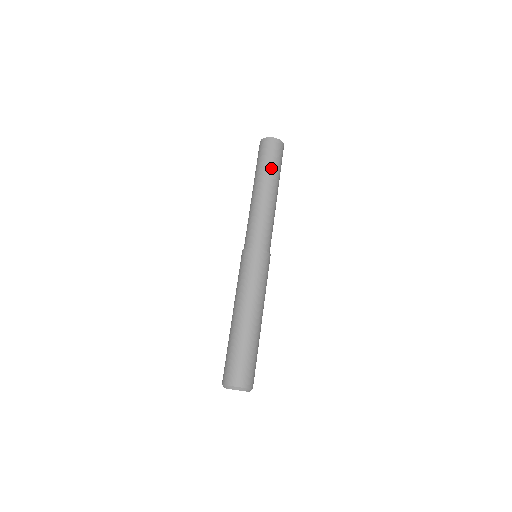
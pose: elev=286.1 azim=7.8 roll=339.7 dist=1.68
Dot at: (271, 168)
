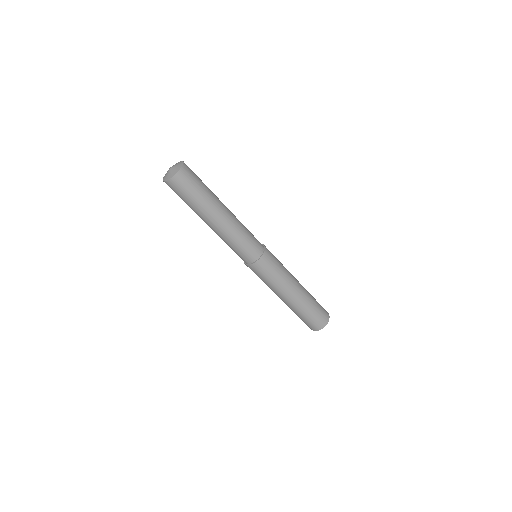
Dot at: (205, 196)
